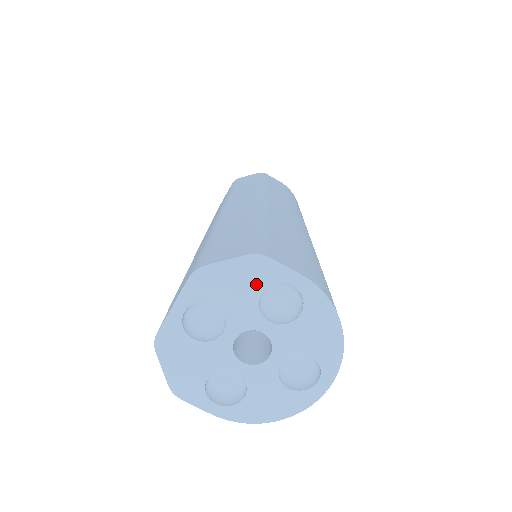
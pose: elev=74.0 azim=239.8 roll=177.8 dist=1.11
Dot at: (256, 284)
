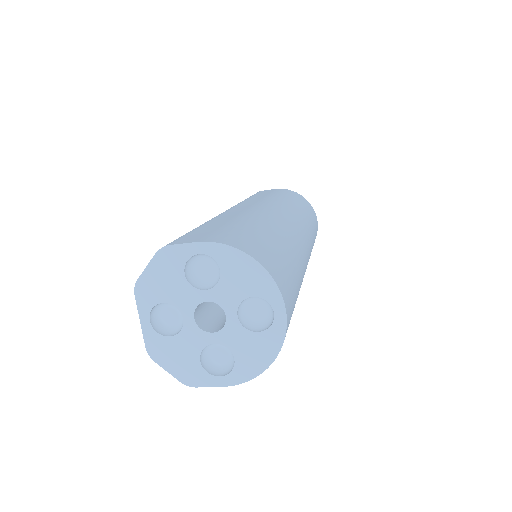
Dot at: (176, 270)
